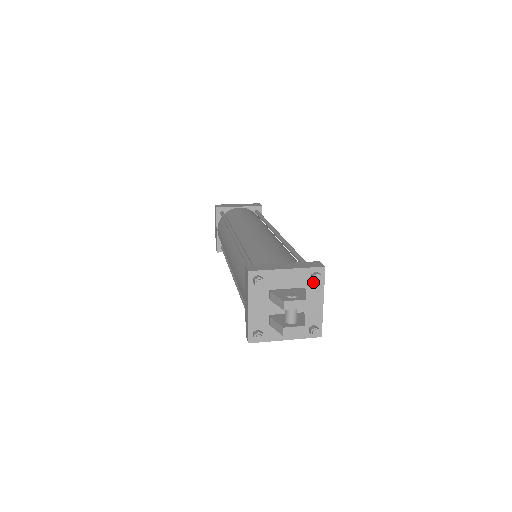
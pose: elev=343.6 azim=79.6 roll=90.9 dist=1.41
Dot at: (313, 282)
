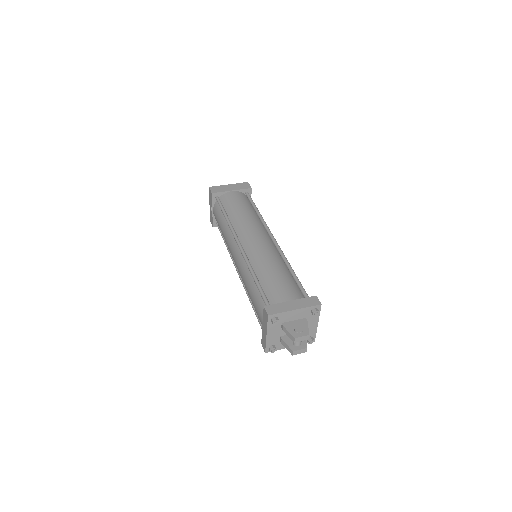
Dot at: (312, 314)
